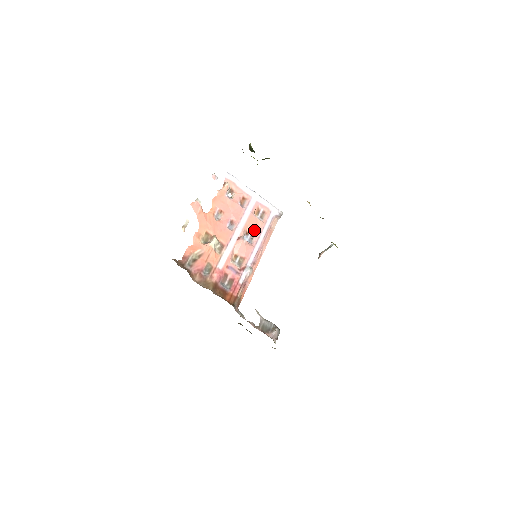
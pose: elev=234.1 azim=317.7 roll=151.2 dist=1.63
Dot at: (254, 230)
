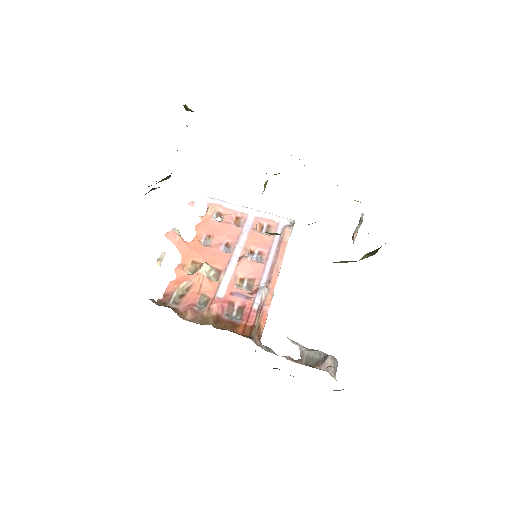
Dot at: (260, 246)
